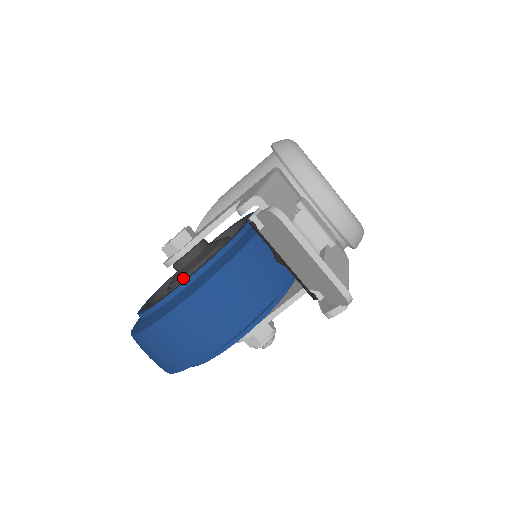
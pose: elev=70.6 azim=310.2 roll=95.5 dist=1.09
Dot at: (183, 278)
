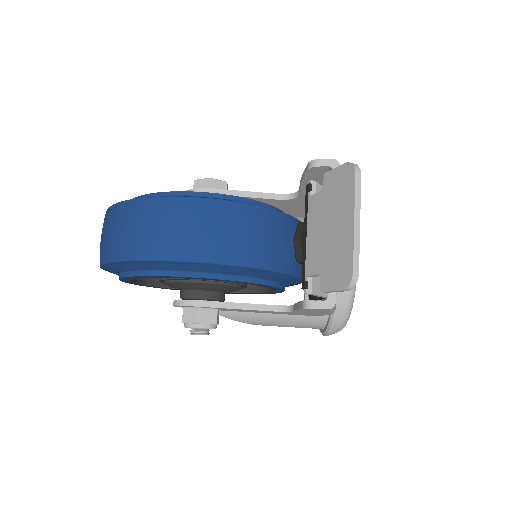
Dot at: occluded
